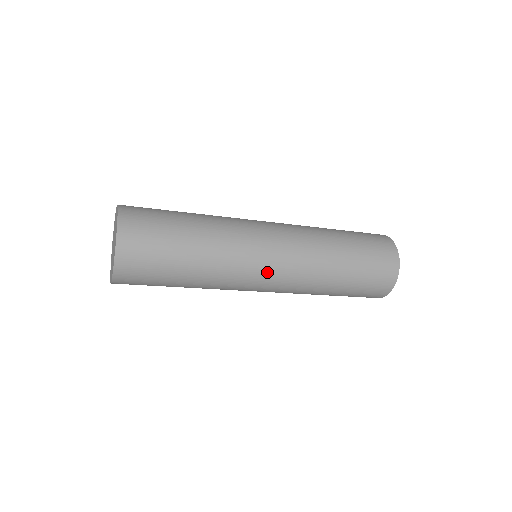
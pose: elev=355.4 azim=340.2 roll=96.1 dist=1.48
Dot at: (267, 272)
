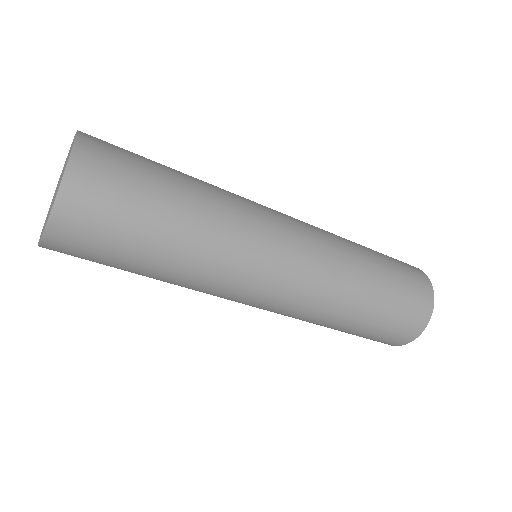
Dot at: (255, 301)
